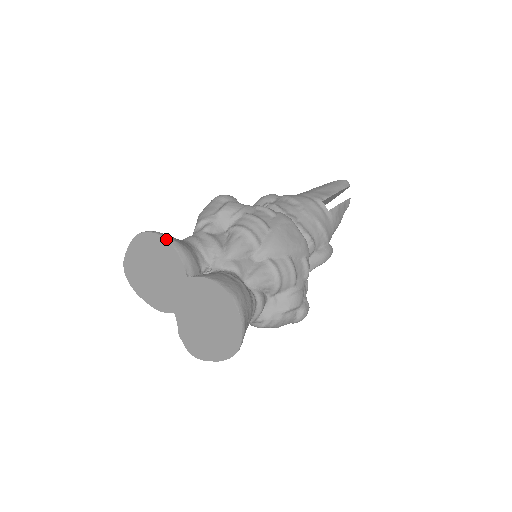
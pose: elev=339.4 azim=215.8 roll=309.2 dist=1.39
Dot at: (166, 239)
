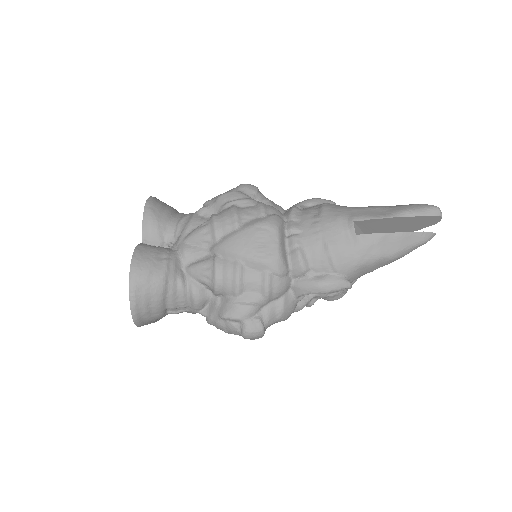
Dot at: (145, 205)
